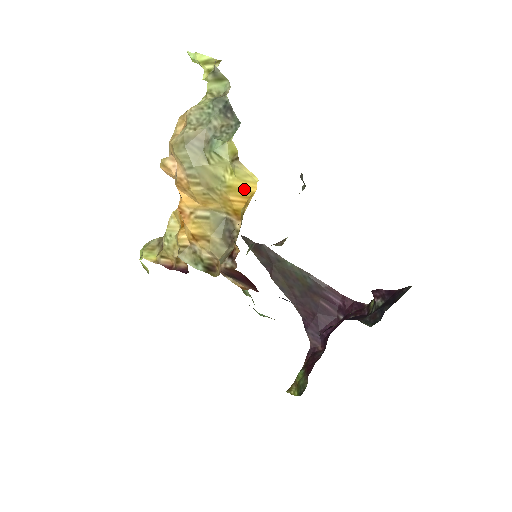
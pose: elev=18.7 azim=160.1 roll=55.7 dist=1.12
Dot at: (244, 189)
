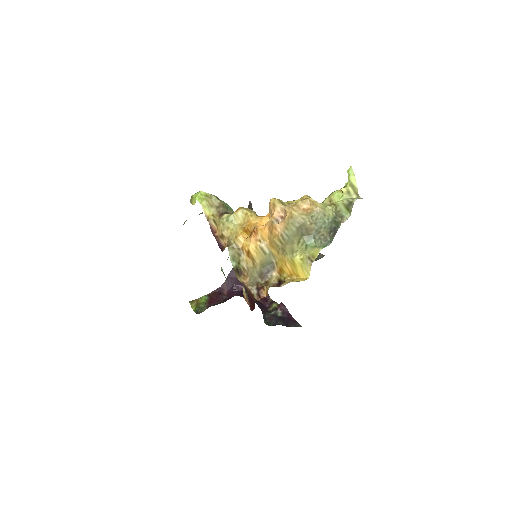
Dot at: (298, 270)
